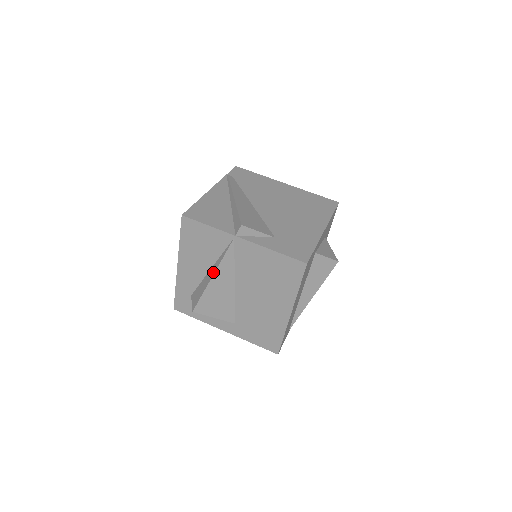
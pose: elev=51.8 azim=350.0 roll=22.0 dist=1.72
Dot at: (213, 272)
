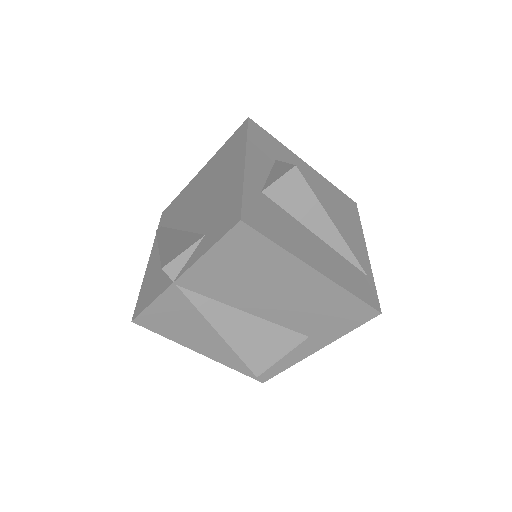
Dot at: (215, 329)
